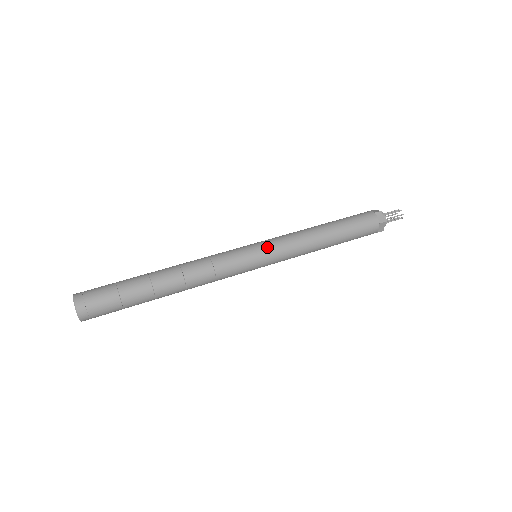
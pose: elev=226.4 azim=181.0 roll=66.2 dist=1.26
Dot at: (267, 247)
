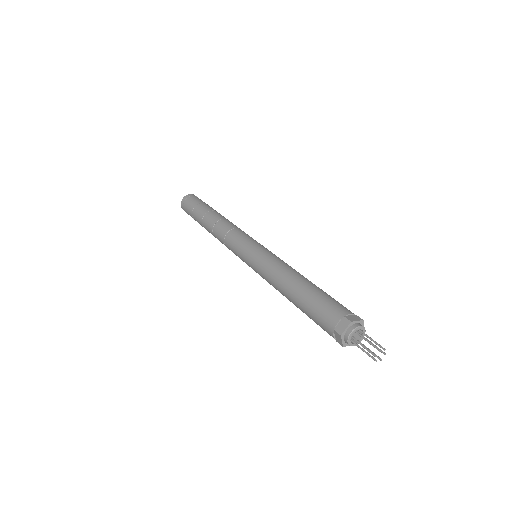
Dot at: (250, 264)
